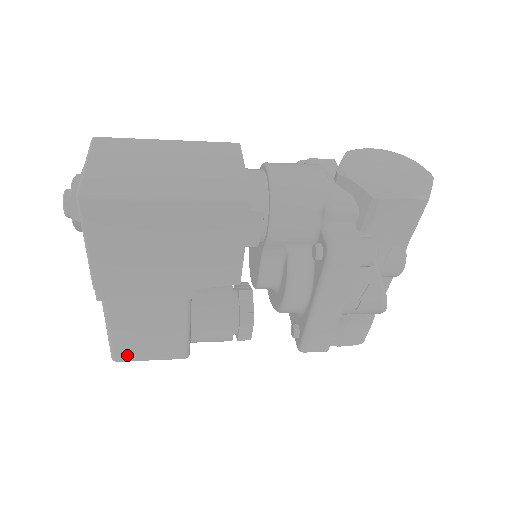
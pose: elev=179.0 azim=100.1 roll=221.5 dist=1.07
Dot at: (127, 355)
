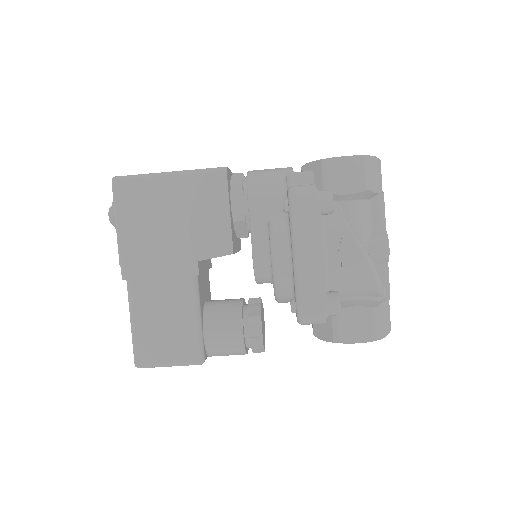
Dot at: (147, 356)
